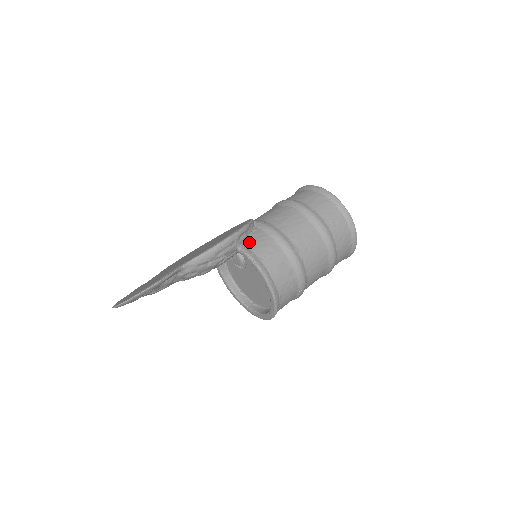
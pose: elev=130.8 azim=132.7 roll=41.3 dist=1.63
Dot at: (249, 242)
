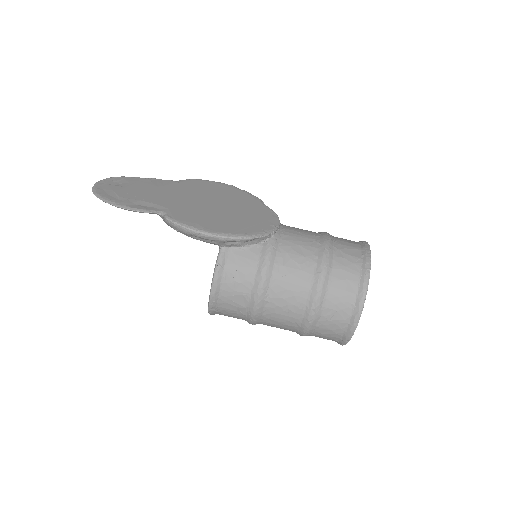
Dot at: (236, 251)
